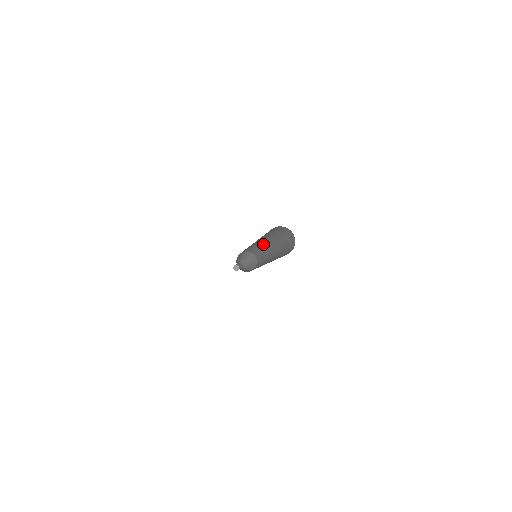
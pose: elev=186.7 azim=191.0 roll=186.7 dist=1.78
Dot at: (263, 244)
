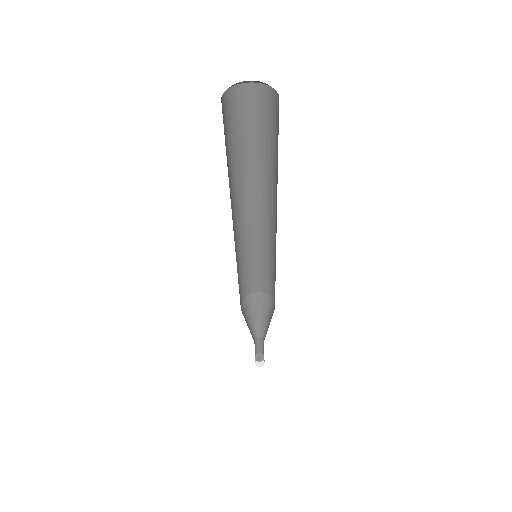
Dot at: (258, 228)
